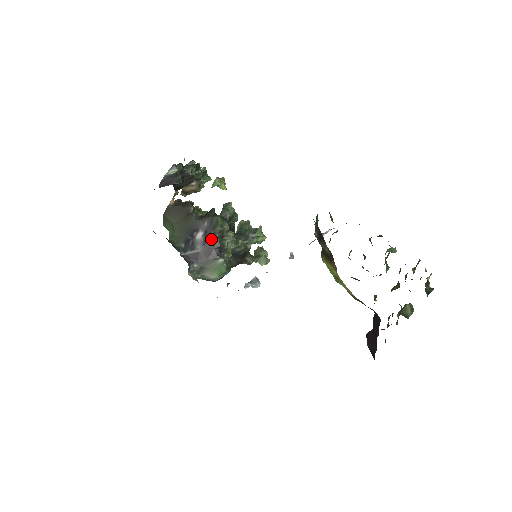
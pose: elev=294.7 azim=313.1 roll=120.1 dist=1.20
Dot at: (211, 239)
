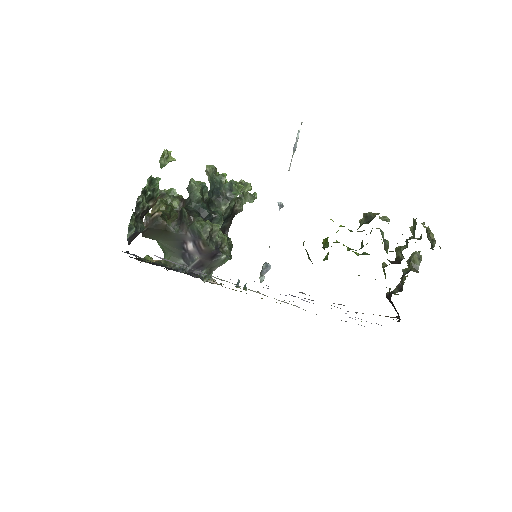
Dot at: (203, 247)
